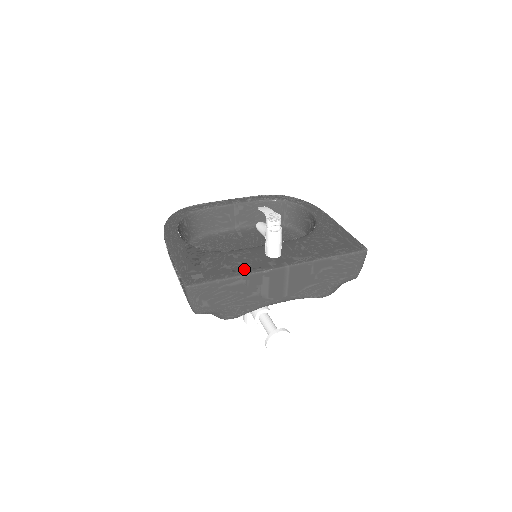
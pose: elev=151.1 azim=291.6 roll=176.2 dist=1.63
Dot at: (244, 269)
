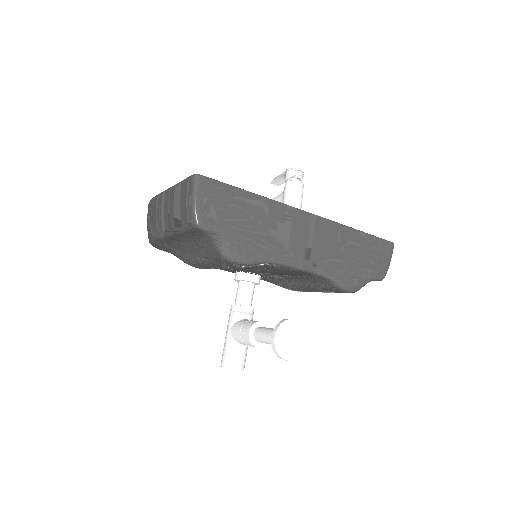
Dot at: occluded
